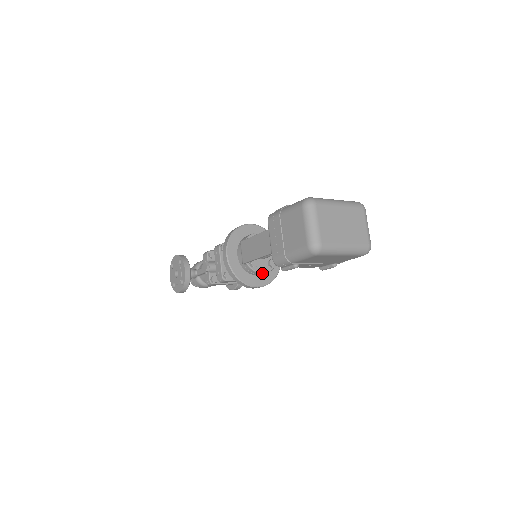
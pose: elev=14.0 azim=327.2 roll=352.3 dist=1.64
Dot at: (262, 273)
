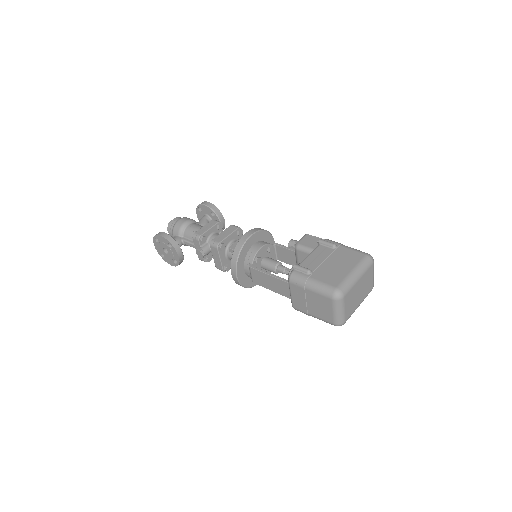
Dot at: occluded
